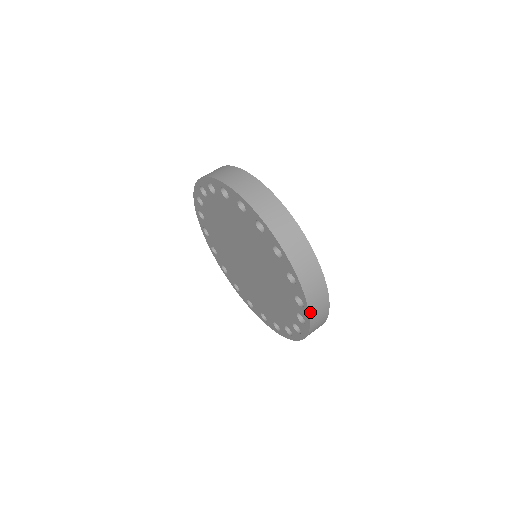
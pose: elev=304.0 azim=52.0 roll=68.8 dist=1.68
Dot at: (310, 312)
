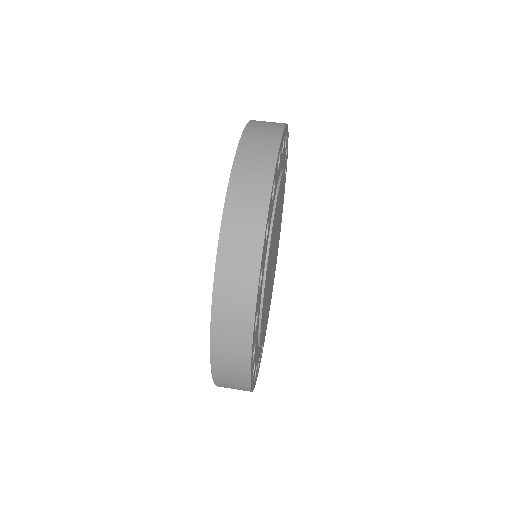
Dot at: (213, 337)
